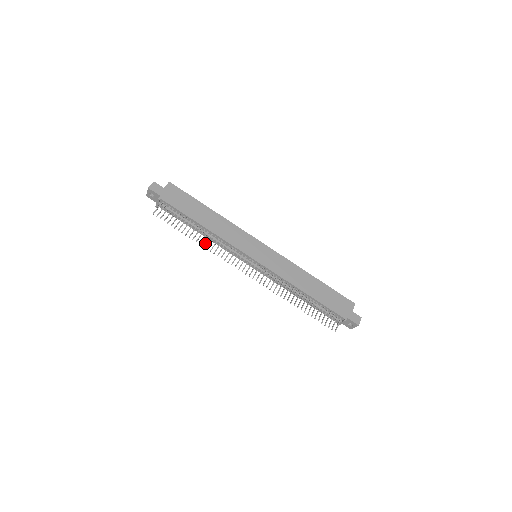
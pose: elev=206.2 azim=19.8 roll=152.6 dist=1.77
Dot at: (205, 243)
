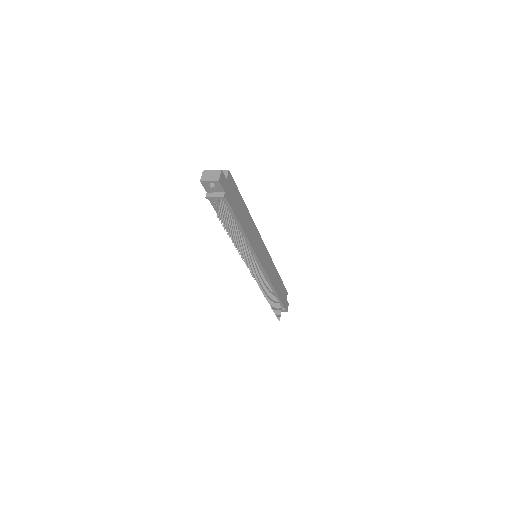
Dot at: (241, 250)
